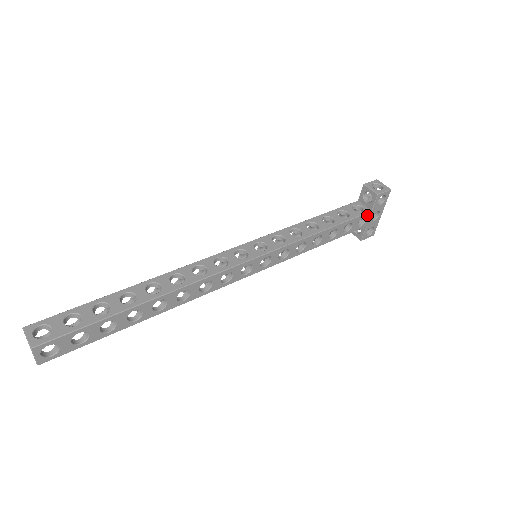
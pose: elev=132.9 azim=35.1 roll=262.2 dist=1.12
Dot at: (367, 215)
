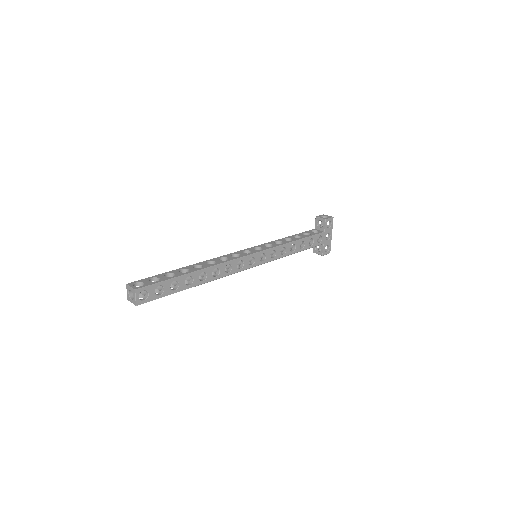
Dot at: (322, 235)
